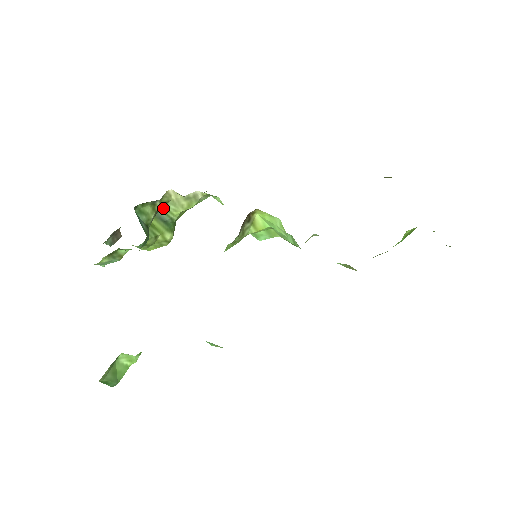
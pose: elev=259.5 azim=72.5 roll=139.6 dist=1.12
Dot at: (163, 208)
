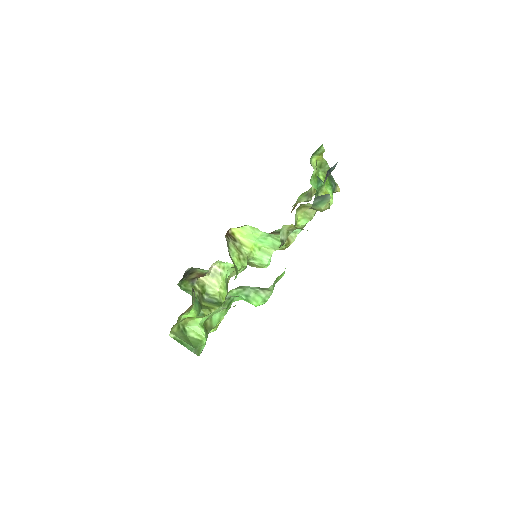
Dot at: (206, 294)
